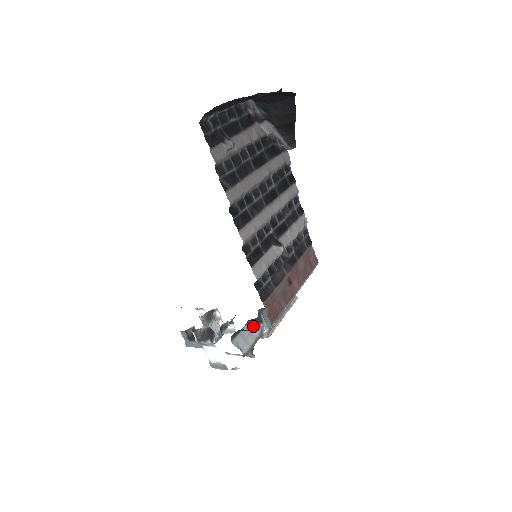
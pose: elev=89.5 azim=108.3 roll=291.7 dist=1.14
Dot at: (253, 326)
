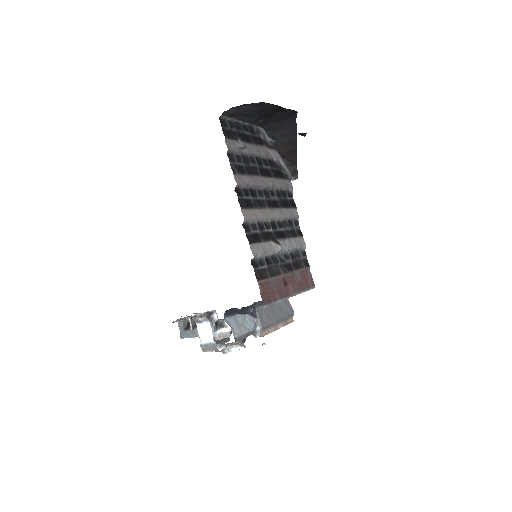
Dot at: (247, 319)
